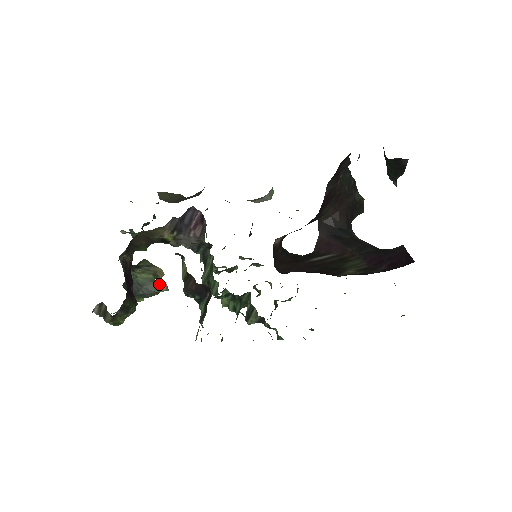
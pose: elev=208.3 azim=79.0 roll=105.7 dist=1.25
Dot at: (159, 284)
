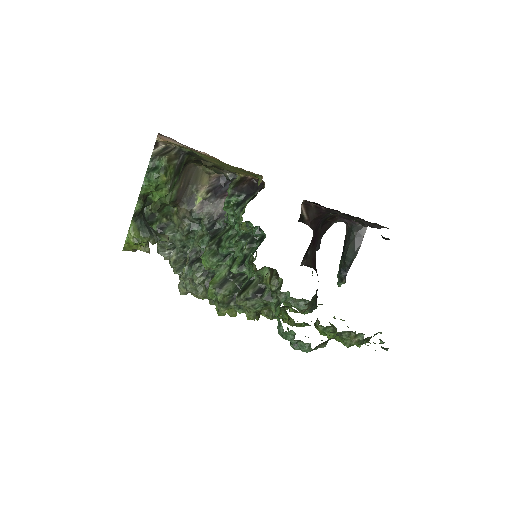
Dot at: (161, 234)
